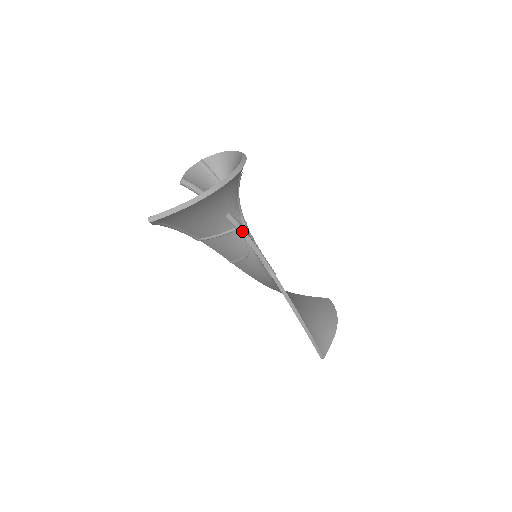
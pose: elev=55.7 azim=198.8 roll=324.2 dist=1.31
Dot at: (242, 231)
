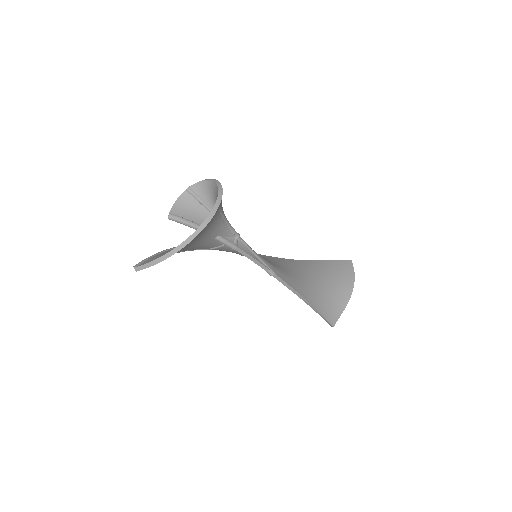
Dot at: (233, 248)
